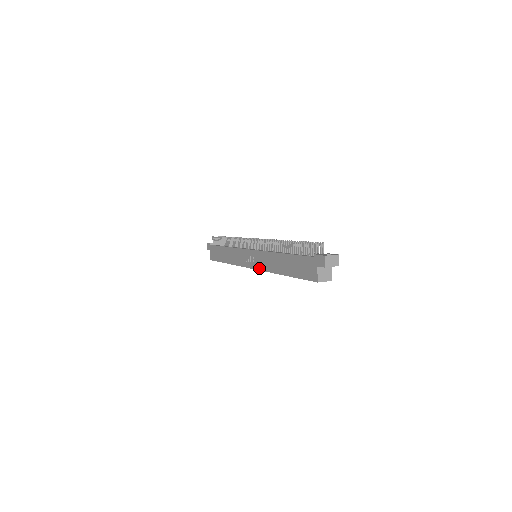
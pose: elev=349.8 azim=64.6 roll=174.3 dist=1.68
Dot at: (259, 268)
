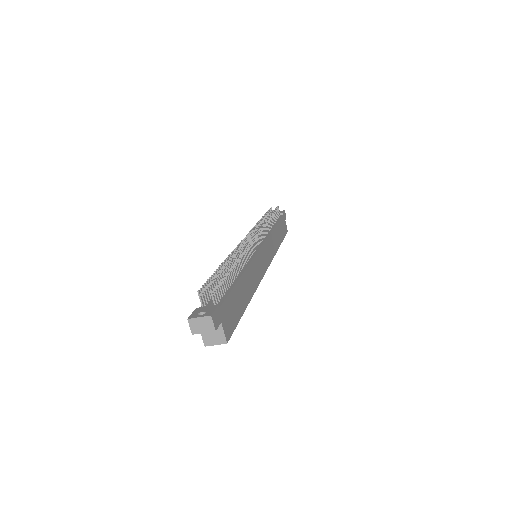
Dot at: occluded
